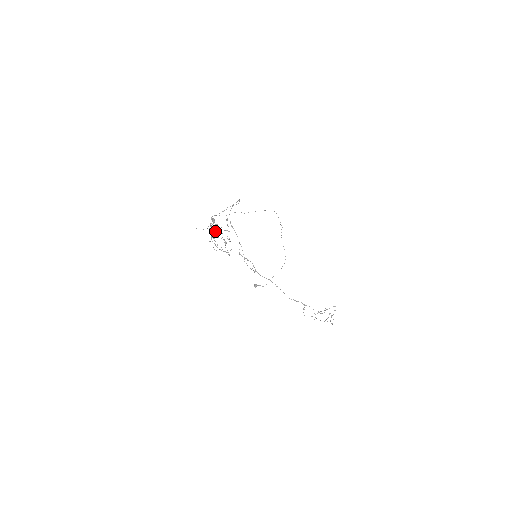
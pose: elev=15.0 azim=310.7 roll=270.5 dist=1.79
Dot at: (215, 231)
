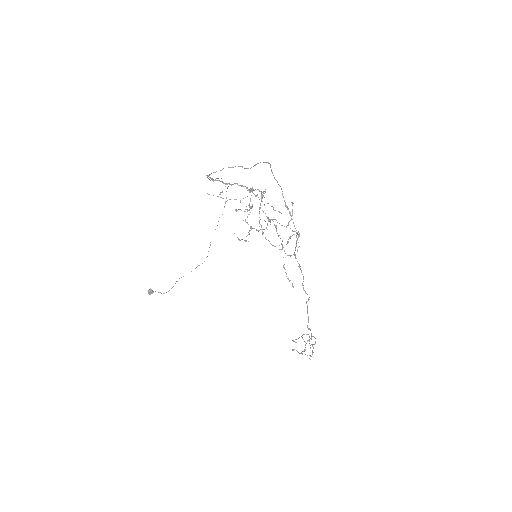
Dot at: (250, 207)
